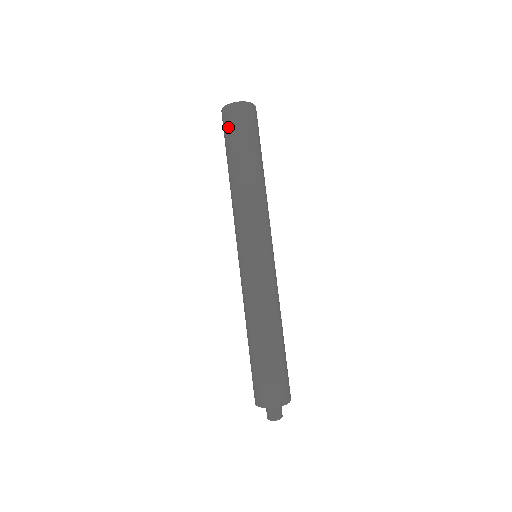
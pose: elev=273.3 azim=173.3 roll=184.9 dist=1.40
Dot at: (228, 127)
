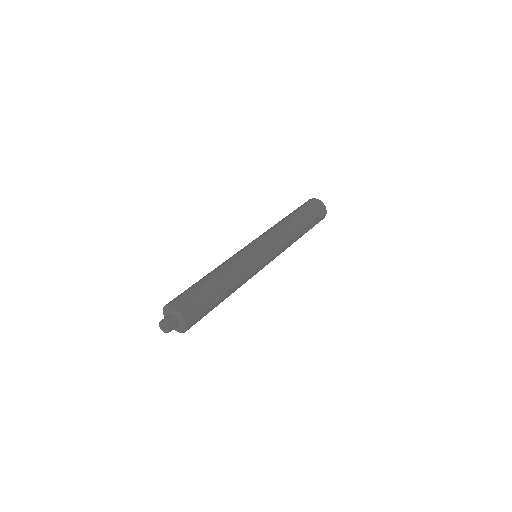
Dot at: (311, 205)
